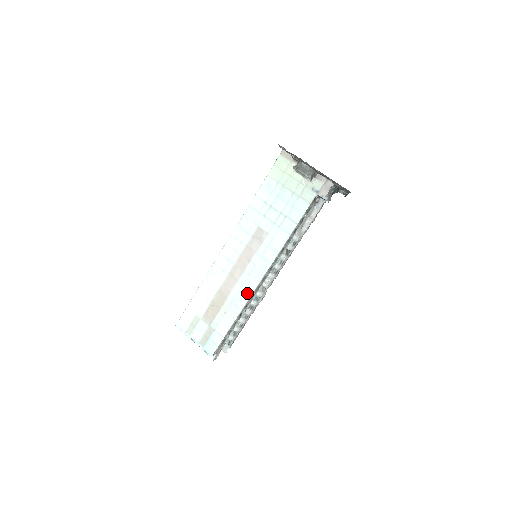
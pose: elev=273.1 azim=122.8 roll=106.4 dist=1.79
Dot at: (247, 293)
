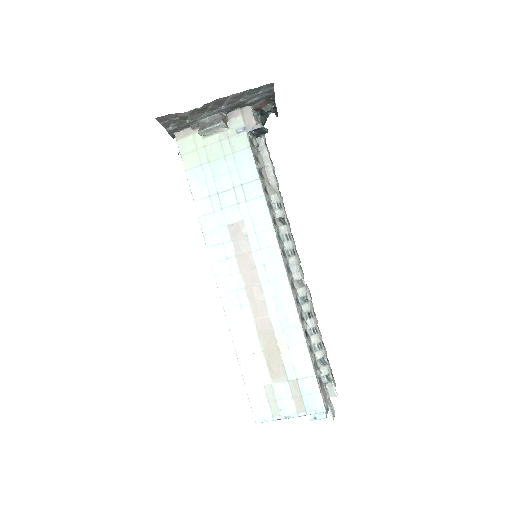
Dot at: (287, 301)
